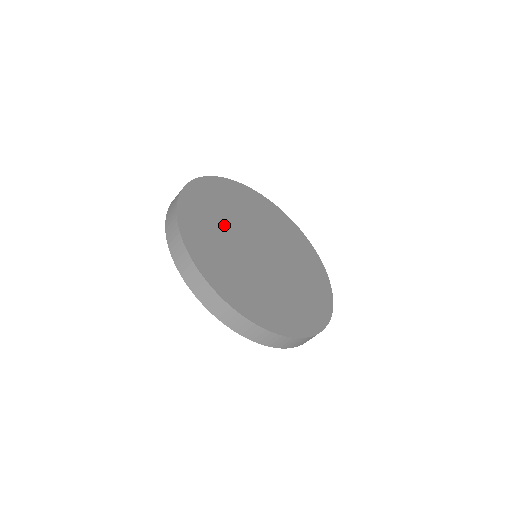
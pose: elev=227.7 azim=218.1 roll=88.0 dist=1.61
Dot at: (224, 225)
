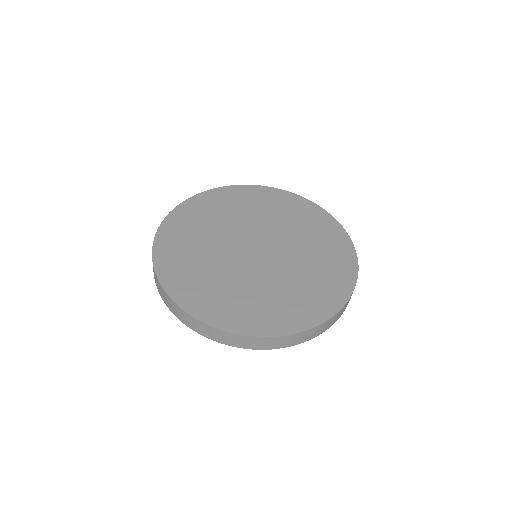
Dot at: (225, 222)
